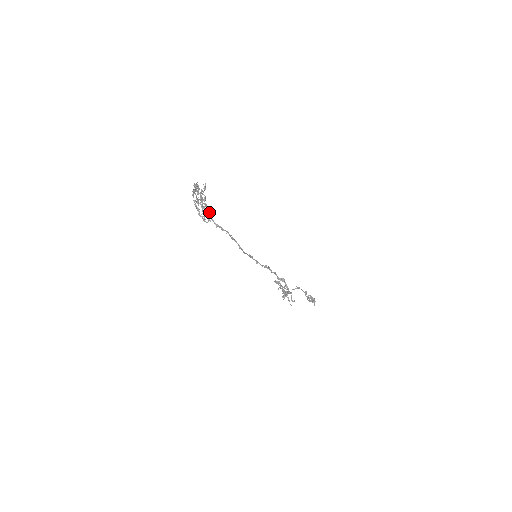
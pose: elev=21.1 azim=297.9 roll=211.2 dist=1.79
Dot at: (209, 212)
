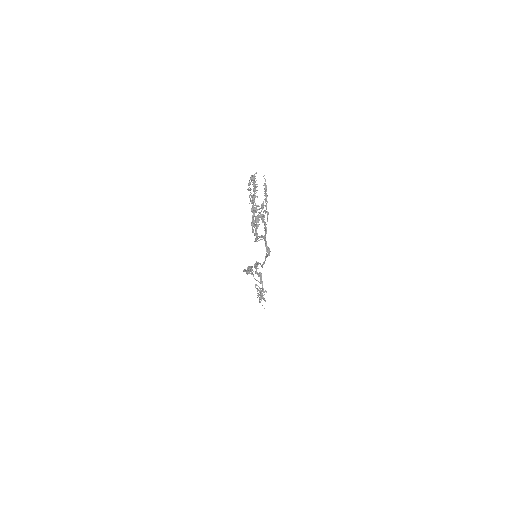
Dot at: (266, 230)
